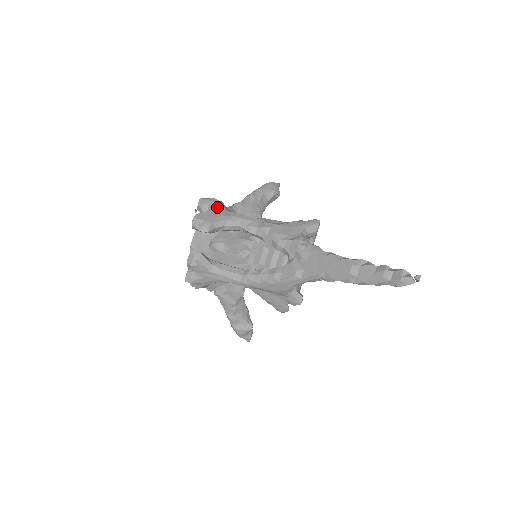
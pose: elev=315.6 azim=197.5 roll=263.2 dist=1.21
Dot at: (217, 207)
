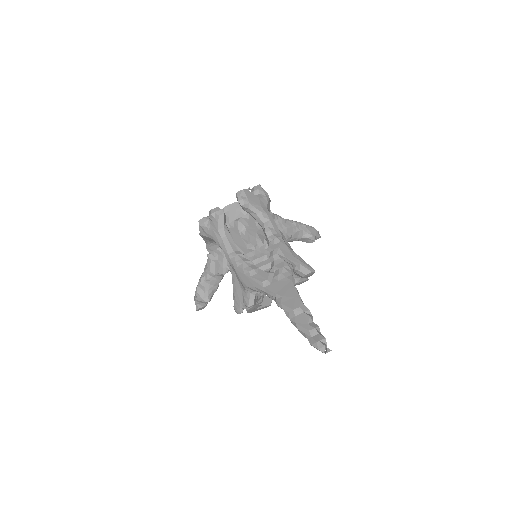
Dot at: (264, 199)
